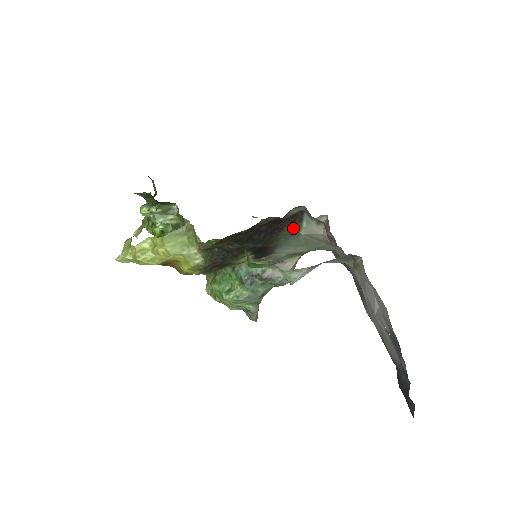
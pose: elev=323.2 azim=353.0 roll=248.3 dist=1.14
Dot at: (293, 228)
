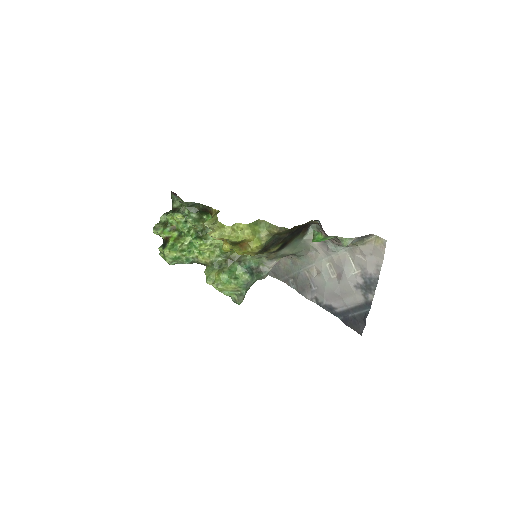
Dot at: (303, 234)
